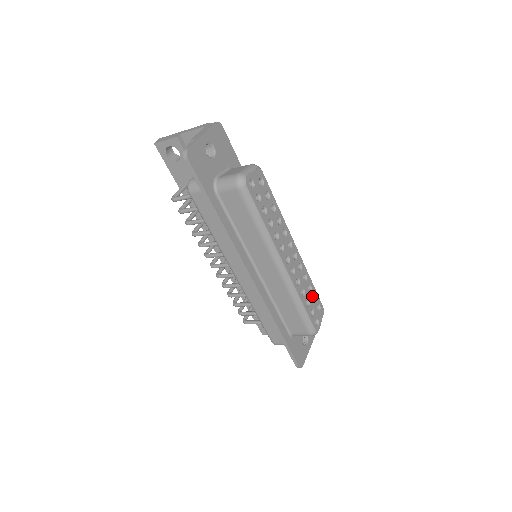
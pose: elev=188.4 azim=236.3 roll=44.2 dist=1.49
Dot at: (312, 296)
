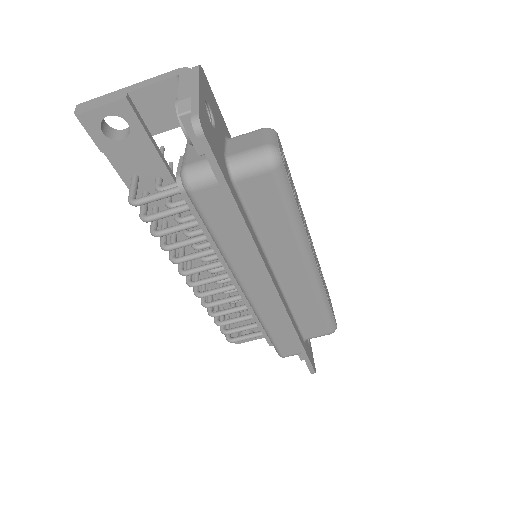
Dot at: occluded
